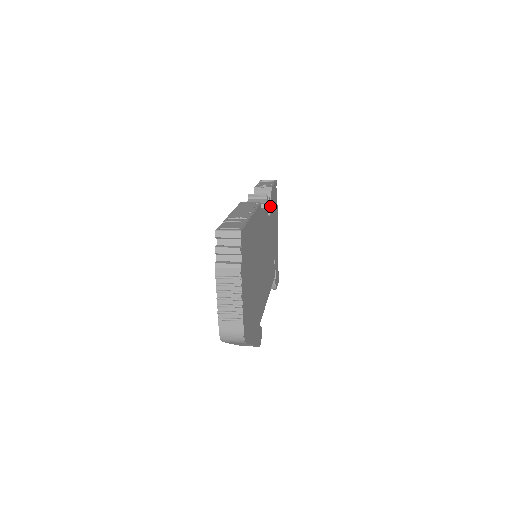
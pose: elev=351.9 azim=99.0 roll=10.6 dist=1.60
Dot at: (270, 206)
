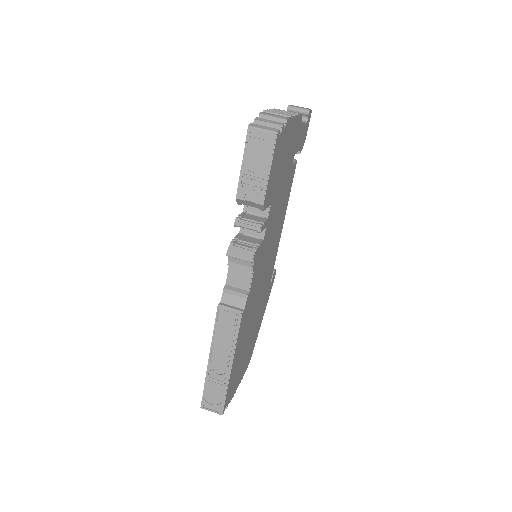
Dot at: (267, 206)
